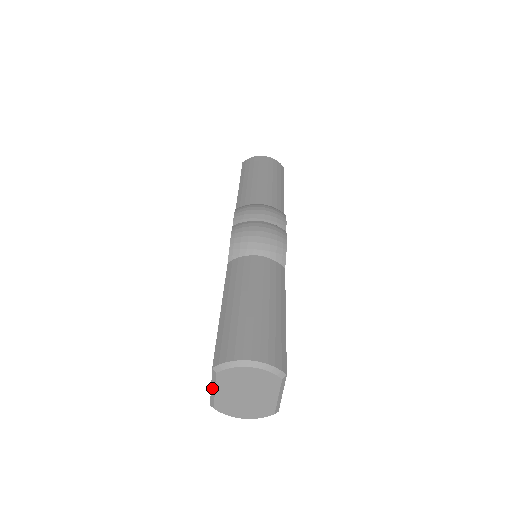
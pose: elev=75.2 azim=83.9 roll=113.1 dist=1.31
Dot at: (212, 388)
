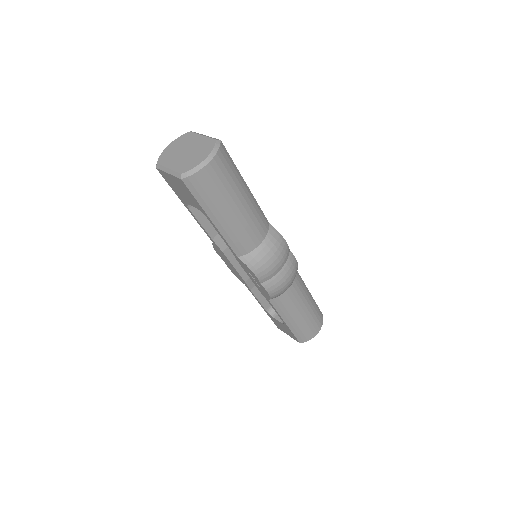
Dot at: (168, 172)
